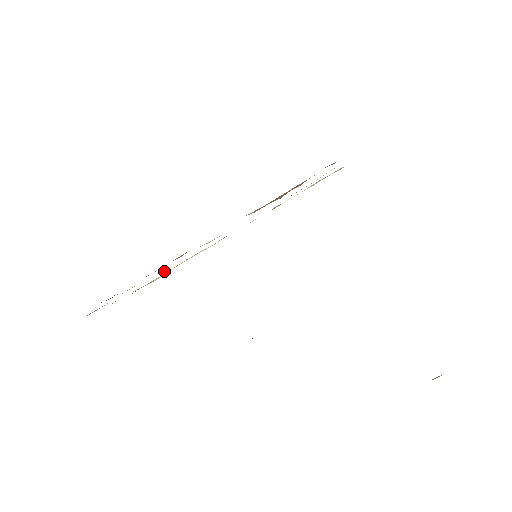
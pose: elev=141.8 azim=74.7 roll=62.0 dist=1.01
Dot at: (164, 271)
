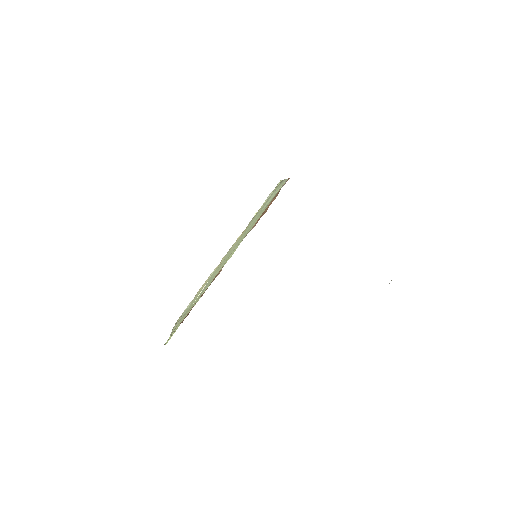
Dot at: (199, 294)
